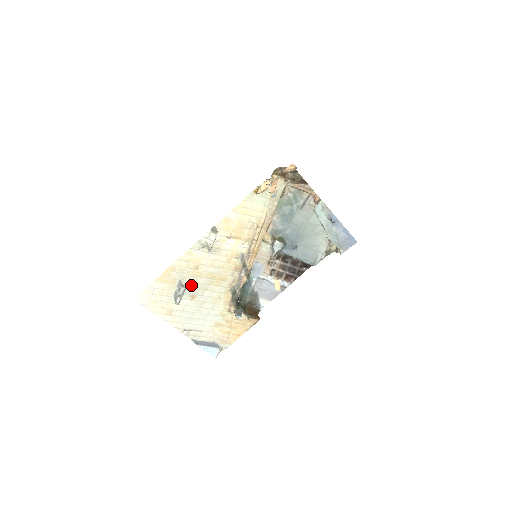
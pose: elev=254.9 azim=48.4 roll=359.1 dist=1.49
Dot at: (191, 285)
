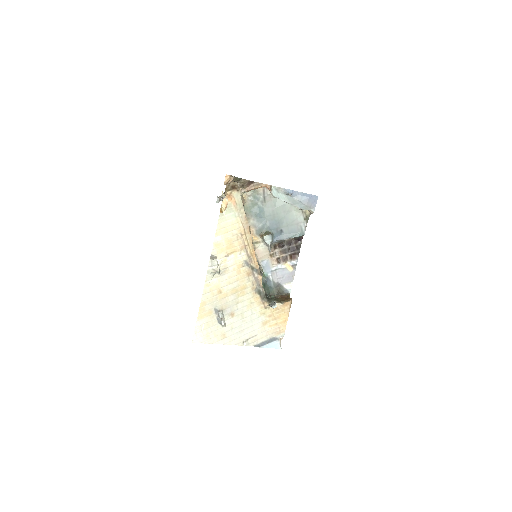
Dot at: (225, 307)
